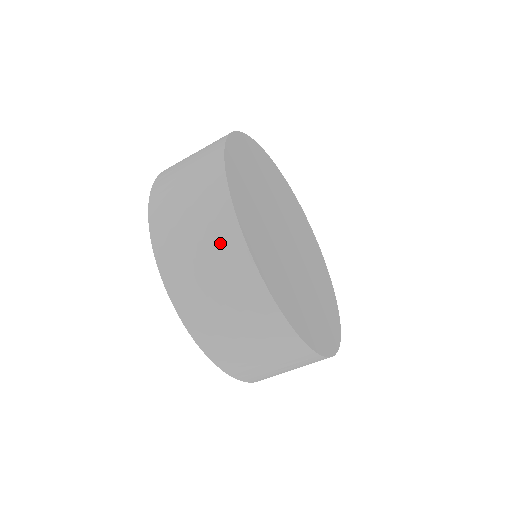
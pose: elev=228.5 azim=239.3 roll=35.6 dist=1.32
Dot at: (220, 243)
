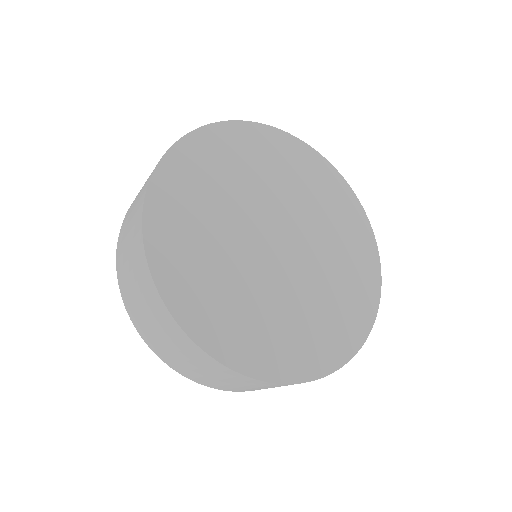
Dot at: (252, 384)
